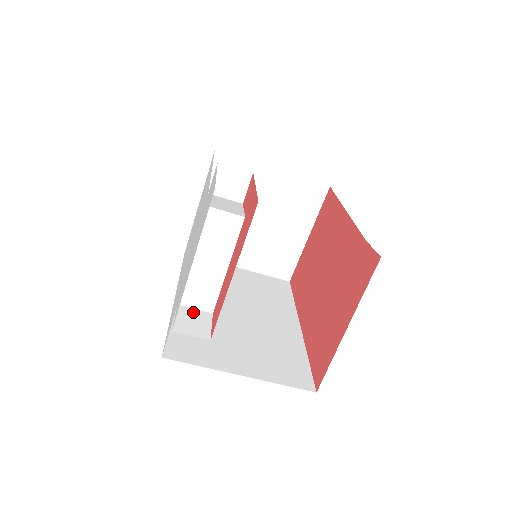
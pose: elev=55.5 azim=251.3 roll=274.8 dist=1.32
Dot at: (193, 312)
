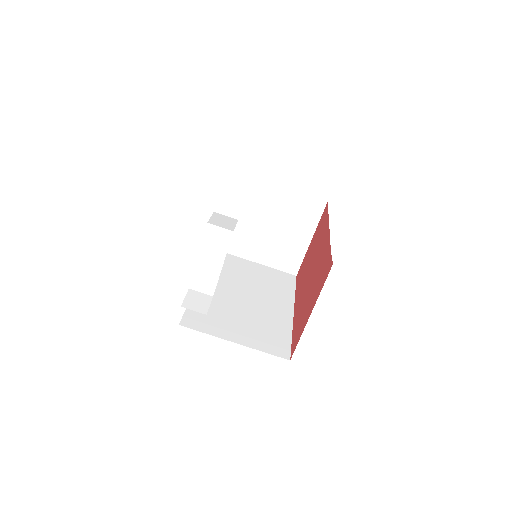
Dot at: (199, 294)
